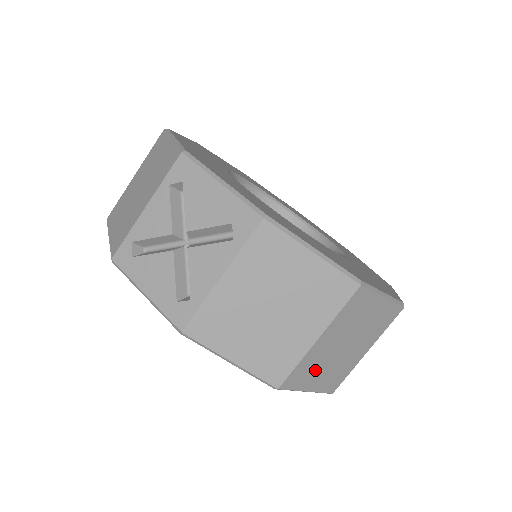
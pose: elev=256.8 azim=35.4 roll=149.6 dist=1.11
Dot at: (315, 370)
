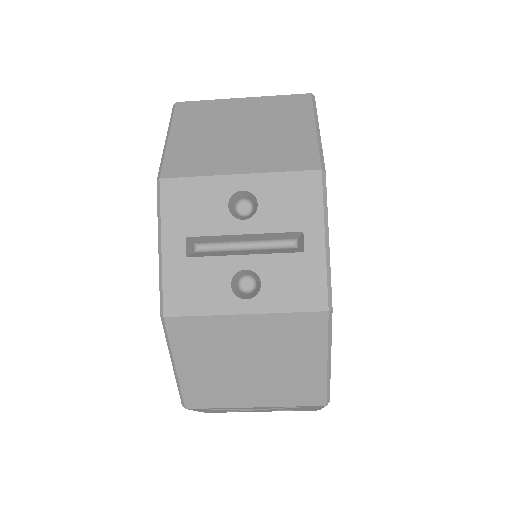
Dot at: occluded
